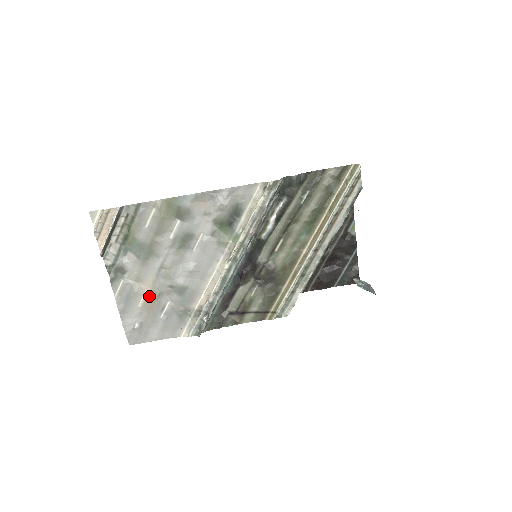
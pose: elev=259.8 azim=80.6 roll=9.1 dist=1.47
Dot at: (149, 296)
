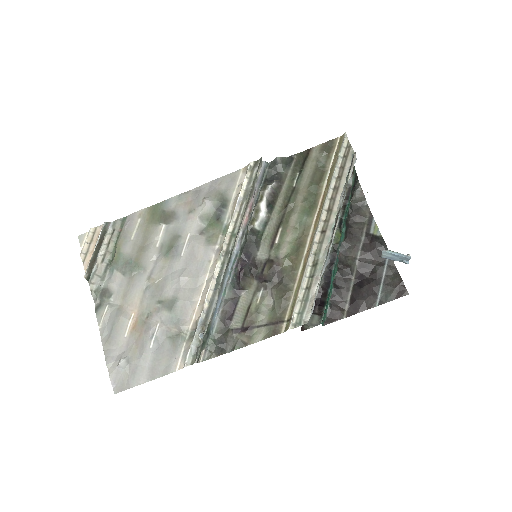
Dot at: (136, 320)
